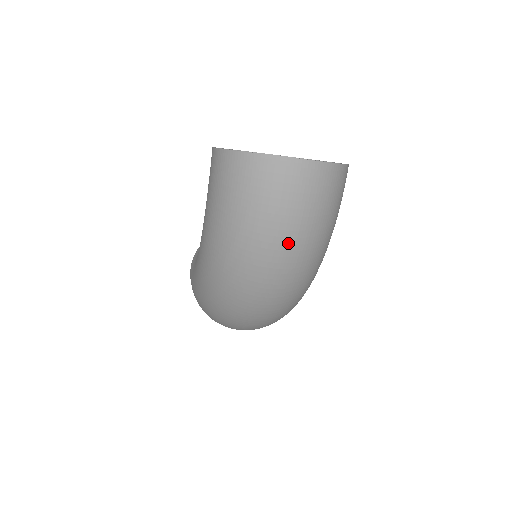
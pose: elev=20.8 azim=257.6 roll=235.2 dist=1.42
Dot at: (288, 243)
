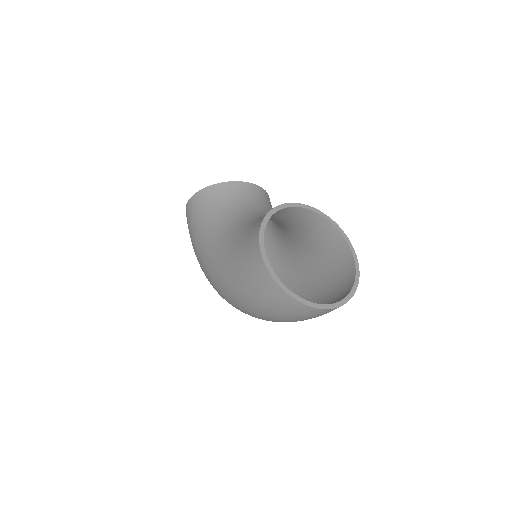
Dot at: occluded
